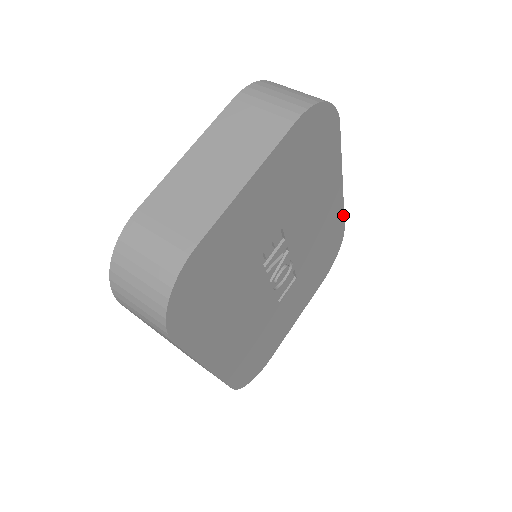
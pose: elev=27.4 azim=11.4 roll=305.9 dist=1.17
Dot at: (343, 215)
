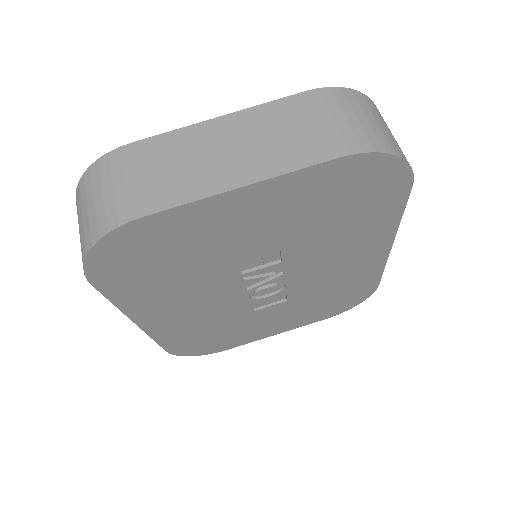
Dot at: (381, 275)
